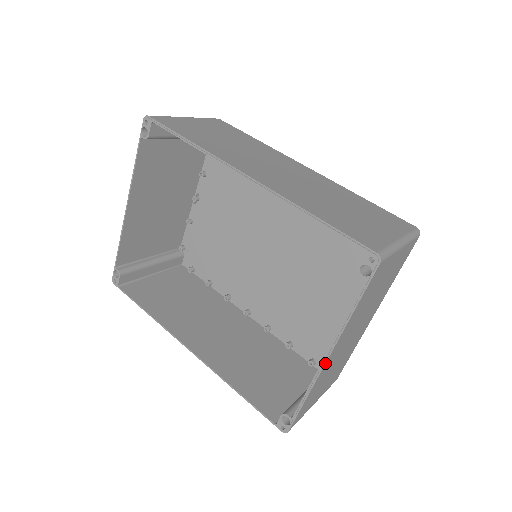
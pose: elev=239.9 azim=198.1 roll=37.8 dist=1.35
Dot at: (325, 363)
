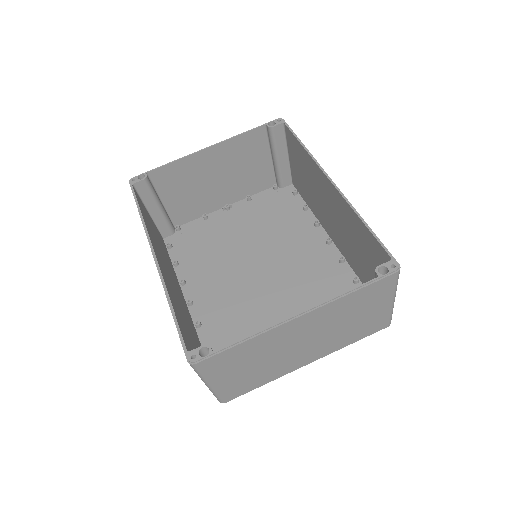
Dot at: (292, 319)
